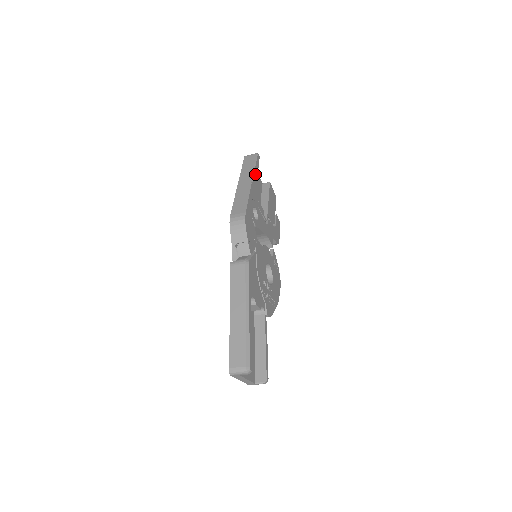
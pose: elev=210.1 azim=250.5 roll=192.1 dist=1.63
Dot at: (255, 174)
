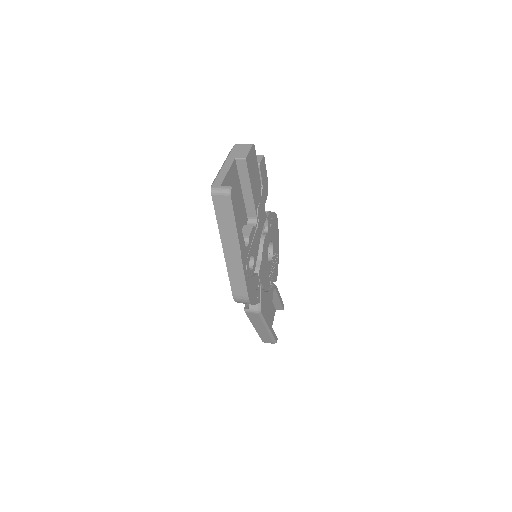
Dot at: (238, 230)
